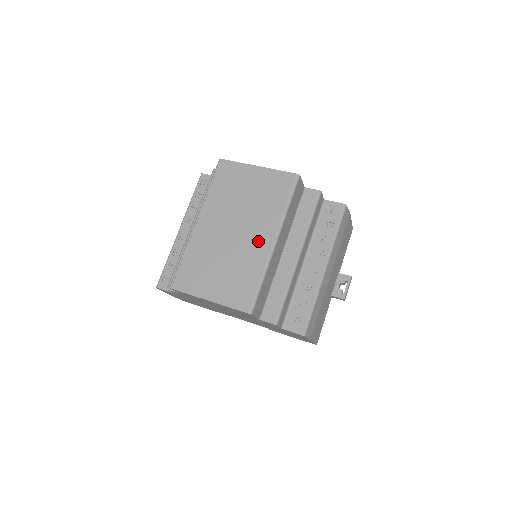
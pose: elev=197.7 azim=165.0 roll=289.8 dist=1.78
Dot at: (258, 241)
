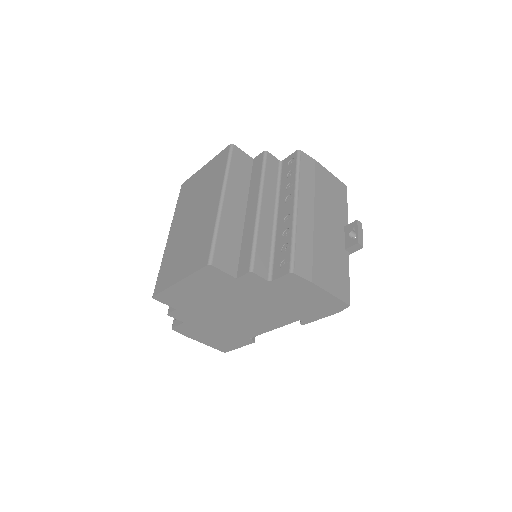
Dot at: (209, 209)
